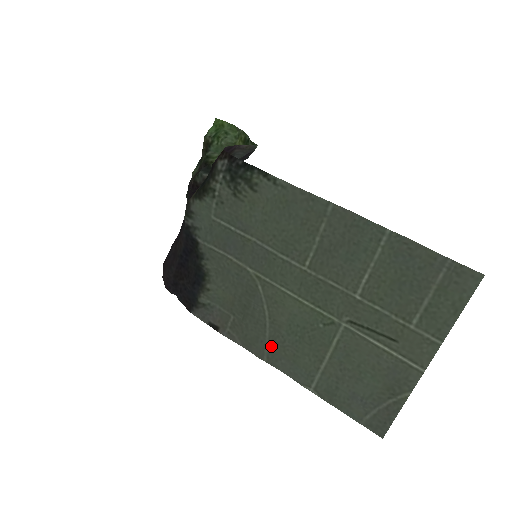
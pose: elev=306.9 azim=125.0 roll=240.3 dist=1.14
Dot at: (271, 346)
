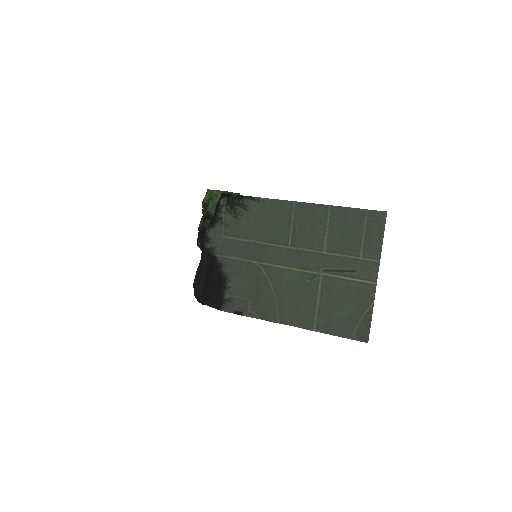
Dot at: (280, 310)
